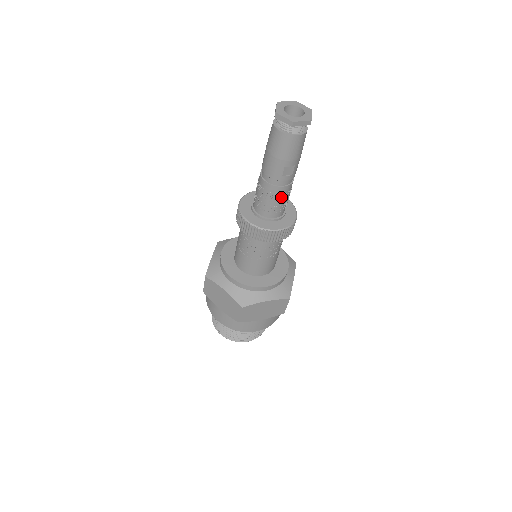
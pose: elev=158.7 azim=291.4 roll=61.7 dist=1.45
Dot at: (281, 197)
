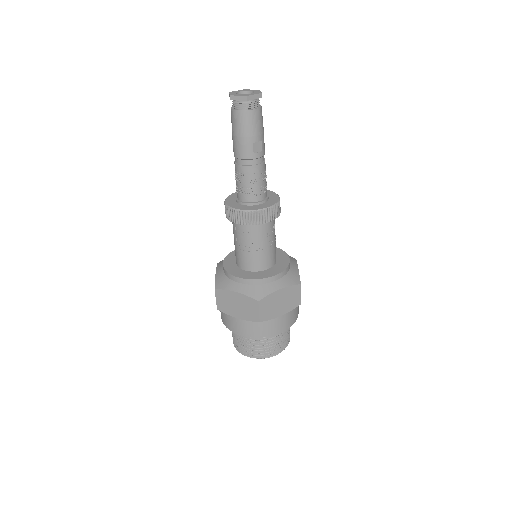
Dot at: (259, 177)
